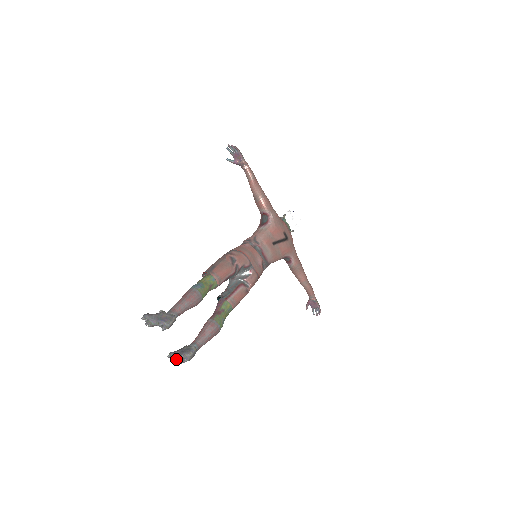
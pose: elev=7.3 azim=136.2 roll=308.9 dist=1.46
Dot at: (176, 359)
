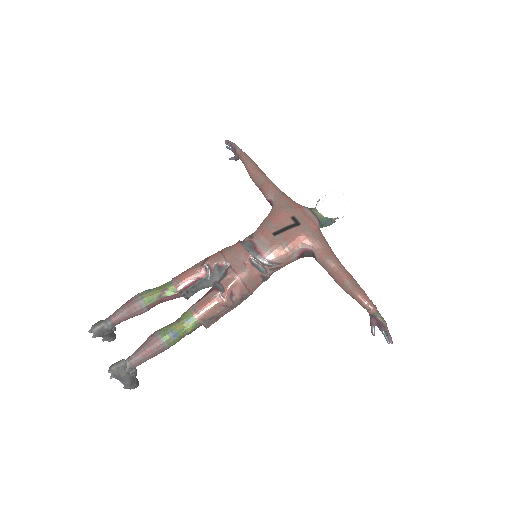
Dot at: occluded
